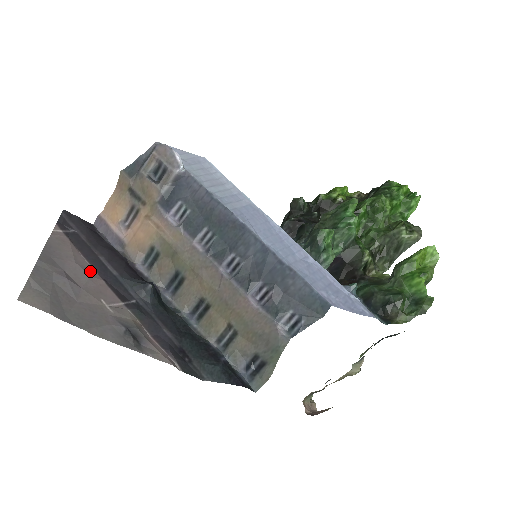
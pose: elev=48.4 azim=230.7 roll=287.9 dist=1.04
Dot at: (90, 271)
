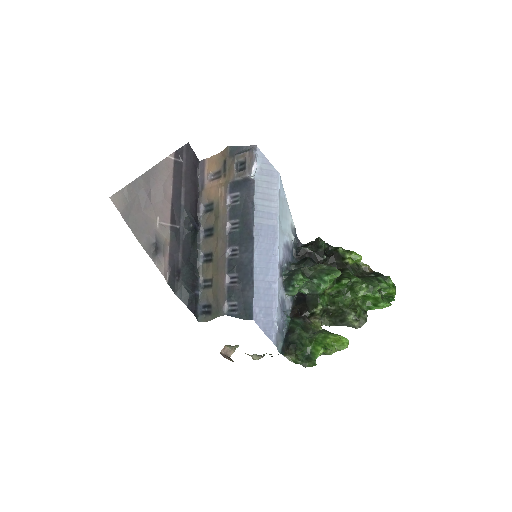
Dot at: (168, 195)
